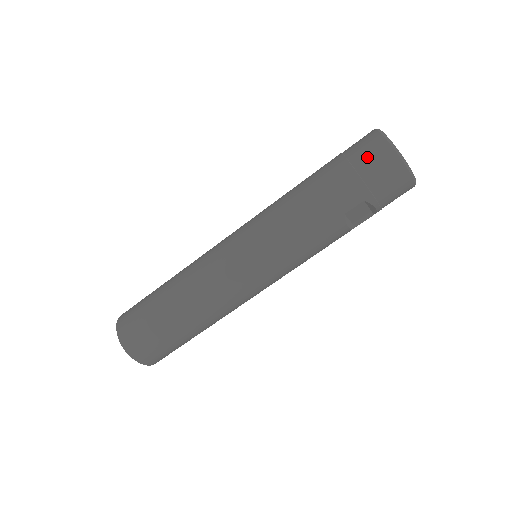
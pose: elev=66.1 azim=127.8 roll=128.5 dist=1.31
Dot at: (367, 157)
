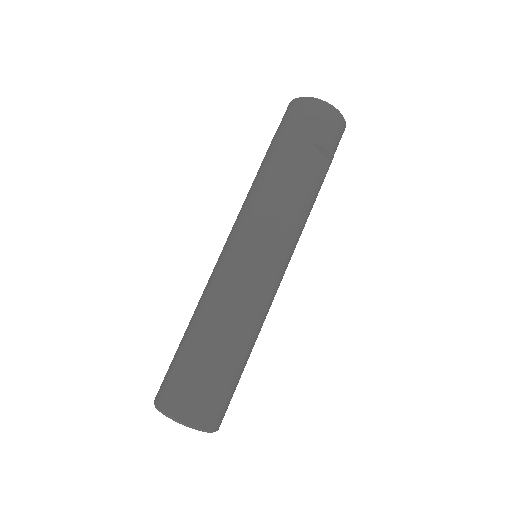
Dot at: (293, 115)
